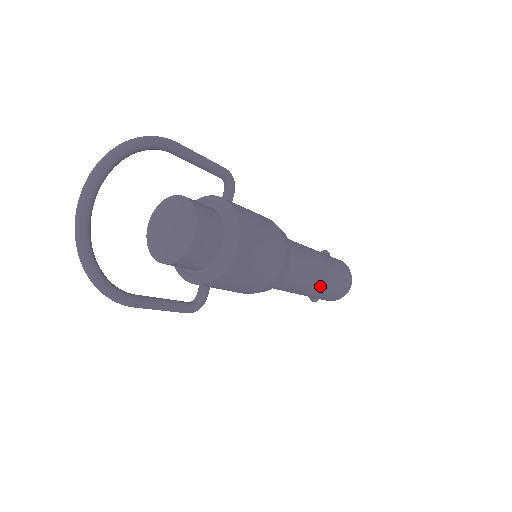
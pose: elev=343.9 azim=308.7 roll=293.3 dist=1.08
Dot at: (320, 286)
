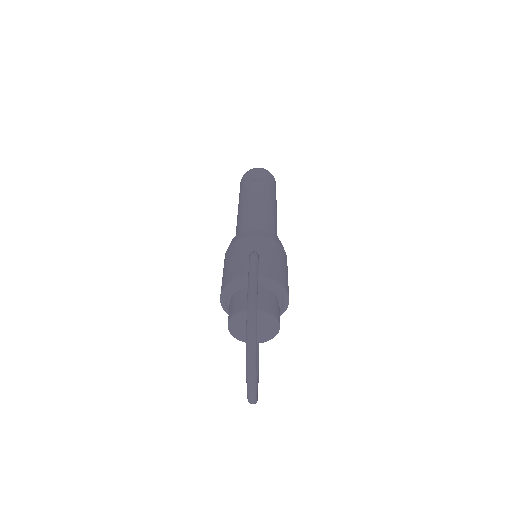
Dot at: occluded
